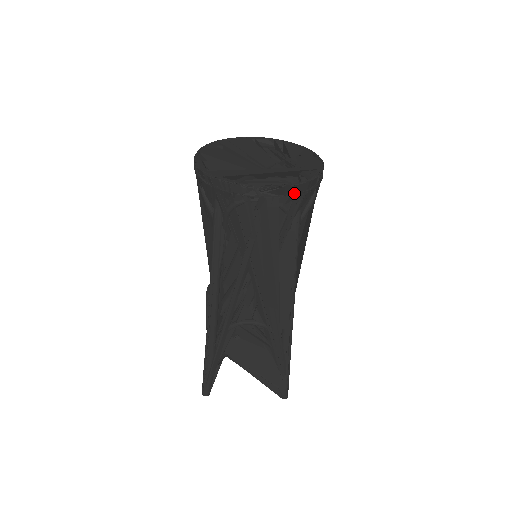
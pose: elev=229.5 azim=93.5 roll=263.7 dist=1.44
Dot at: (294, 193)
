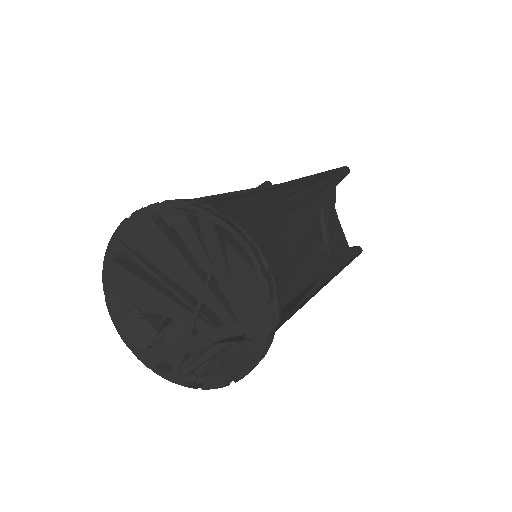
Dot at: occluded
